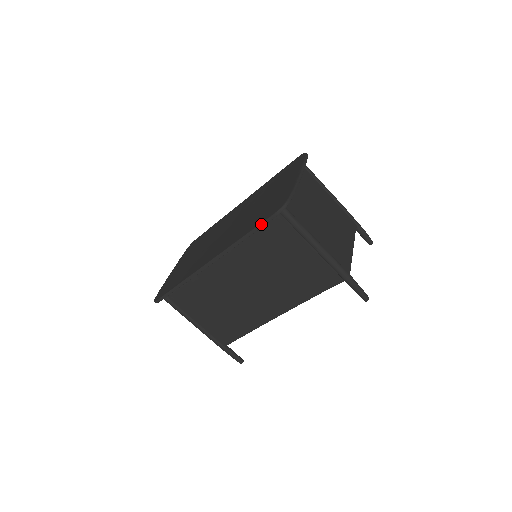
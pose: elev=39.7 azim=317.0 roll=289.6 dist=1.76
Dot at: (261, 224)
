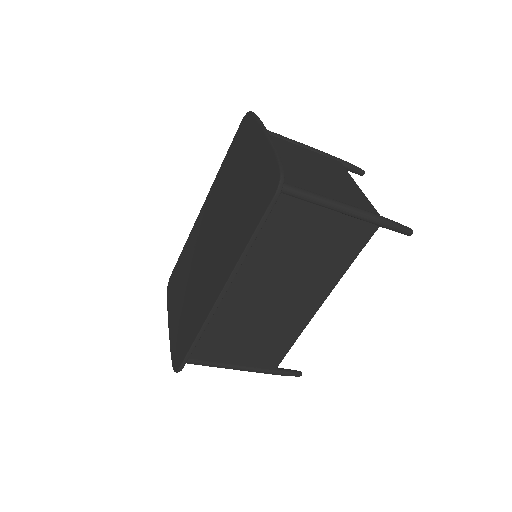
Dot at: (264, 216)
